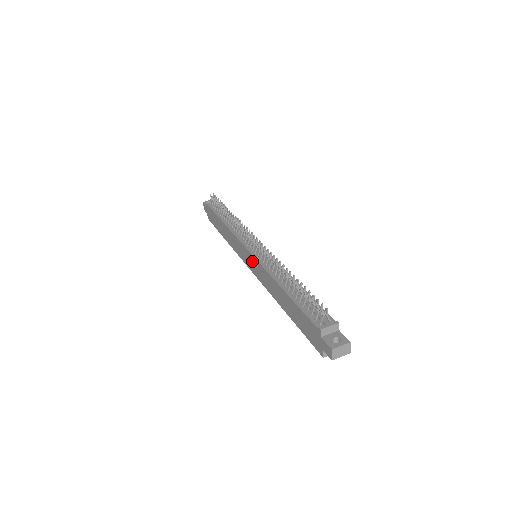
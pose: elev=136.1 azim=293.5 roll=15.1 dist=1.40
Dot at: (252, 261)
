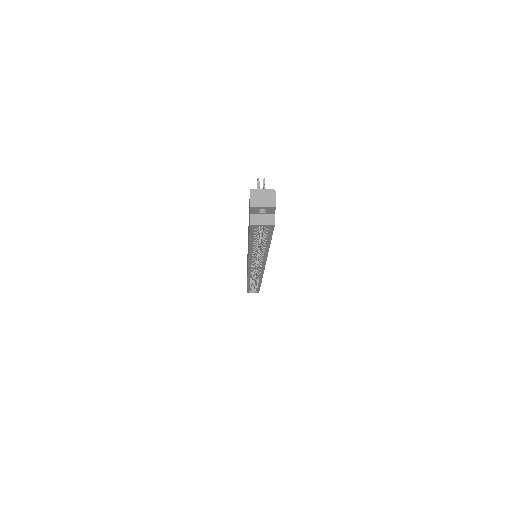
Dot at: occluded
